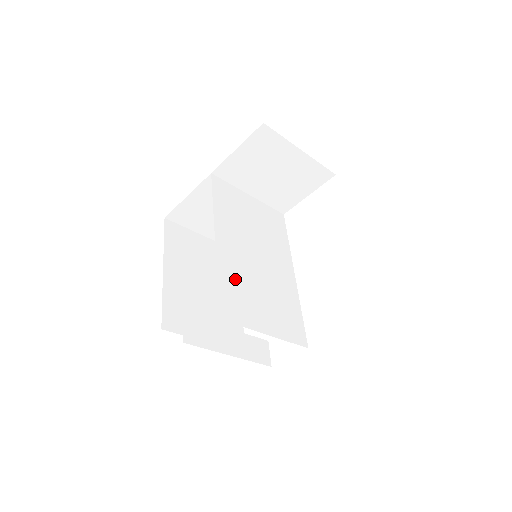
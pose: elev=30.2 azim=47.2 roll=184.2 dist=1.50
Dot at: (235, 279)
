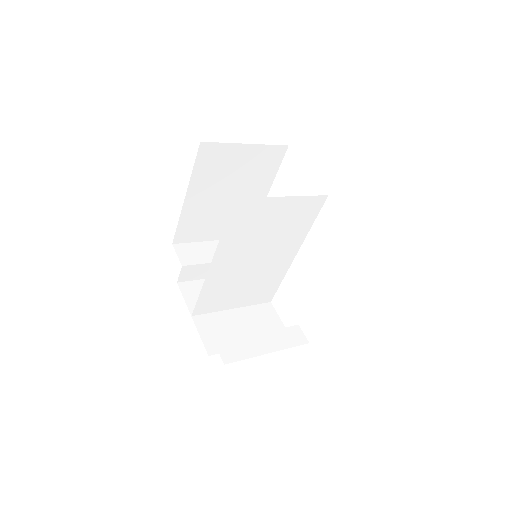
Dot at: (219, 287)
